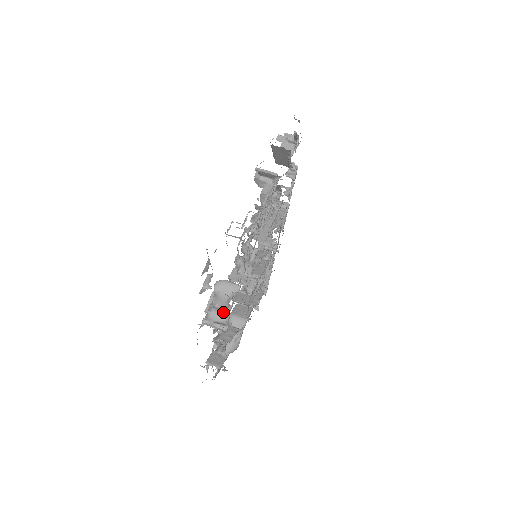
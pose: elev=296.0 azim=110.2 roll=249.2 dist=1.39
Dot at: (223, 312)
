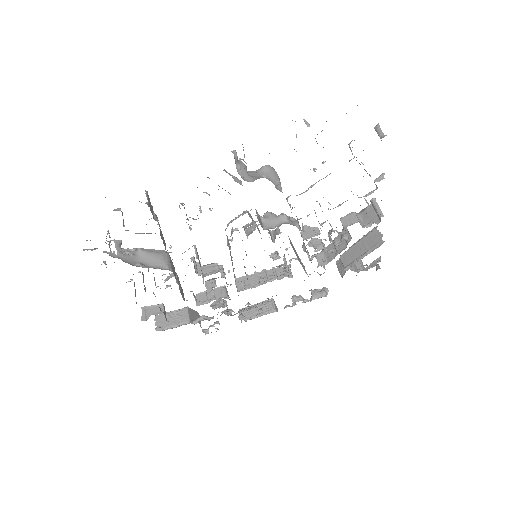
Dot at: (249, 176)
